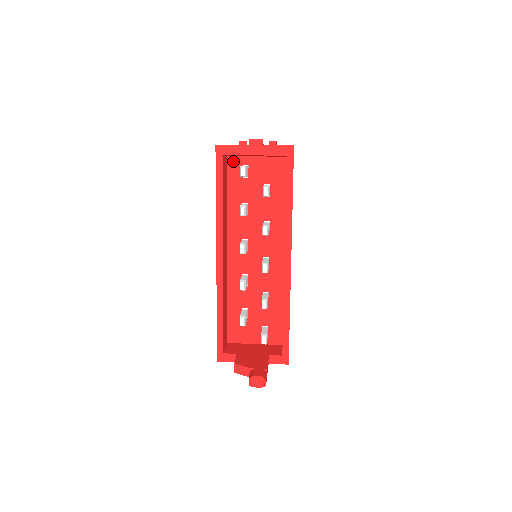
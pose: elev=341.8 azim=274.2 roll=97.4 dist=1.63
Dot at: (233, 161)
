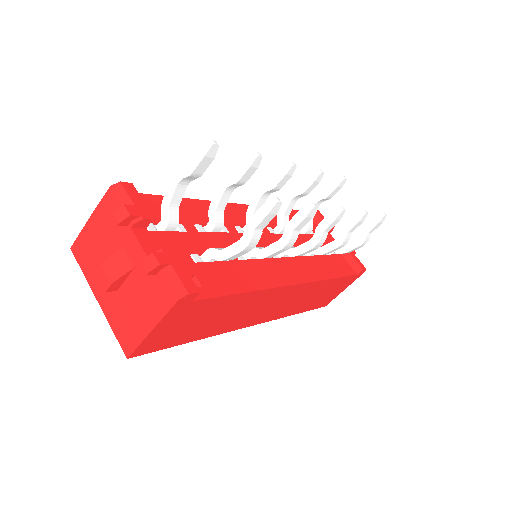
Dot at: occluded
